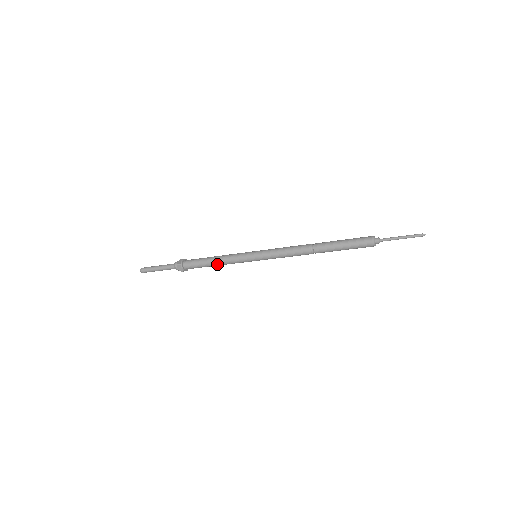
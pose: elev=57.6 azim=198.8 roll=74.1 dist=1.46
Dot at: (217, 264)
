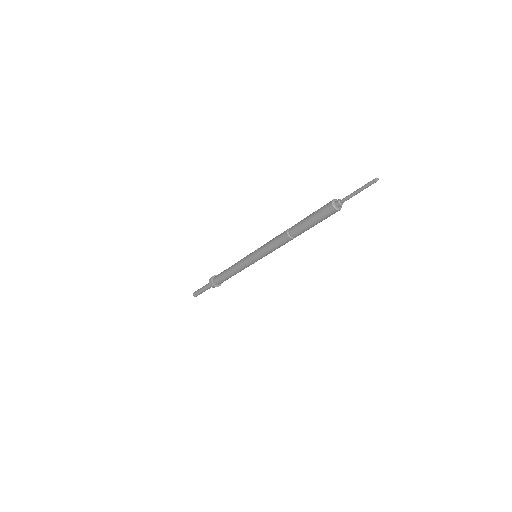
Dot at: (231, 272)
